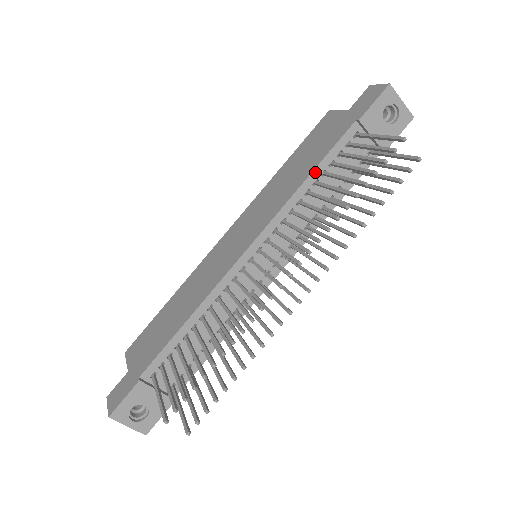
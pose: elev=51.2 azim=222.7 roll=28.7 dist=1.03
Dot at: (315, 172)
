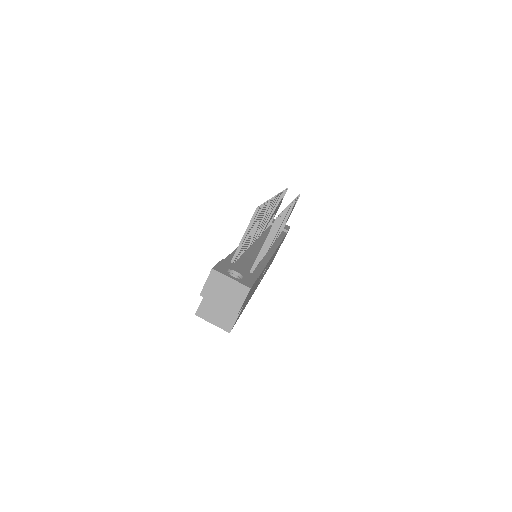
Dot at: occluded
